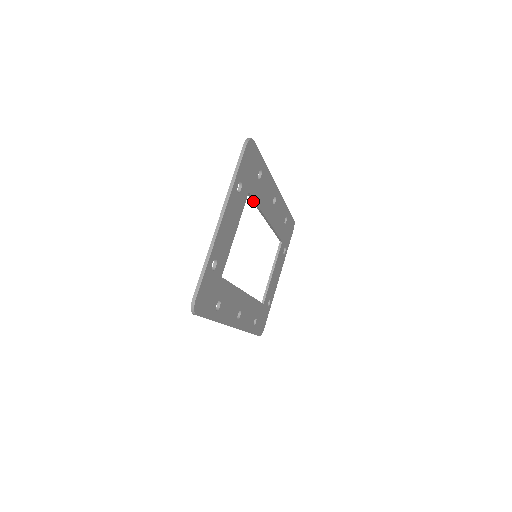
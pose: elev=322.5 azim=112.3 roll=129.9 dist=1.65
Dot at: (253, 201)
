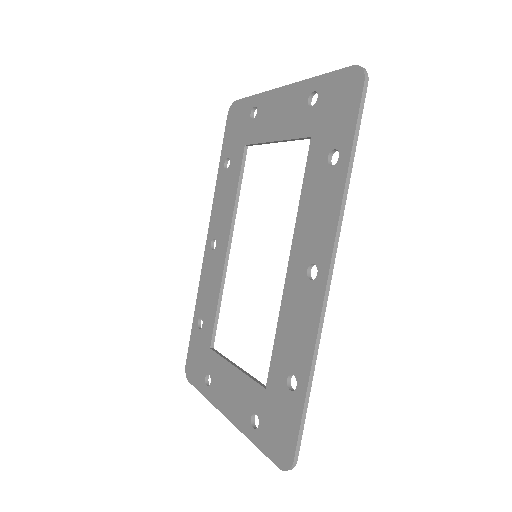
Dot at: (240, 176)
